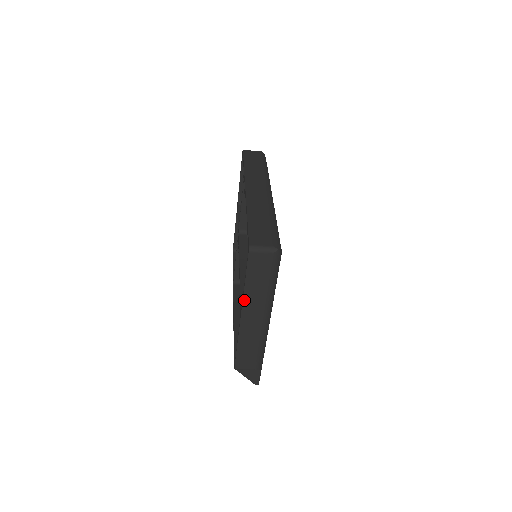
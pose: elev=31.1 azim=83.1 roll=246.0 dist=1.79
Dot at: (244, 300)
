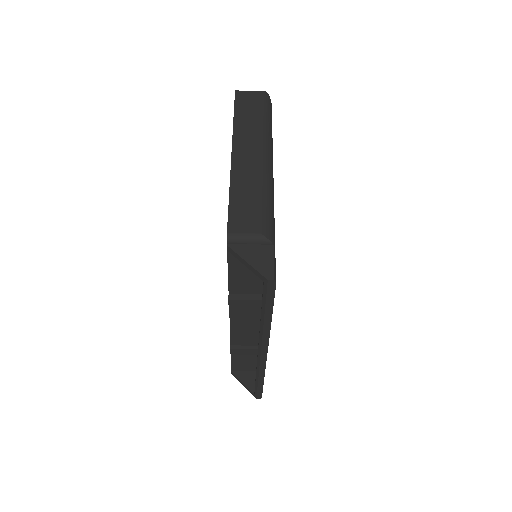
Dot at: (234, 134)
